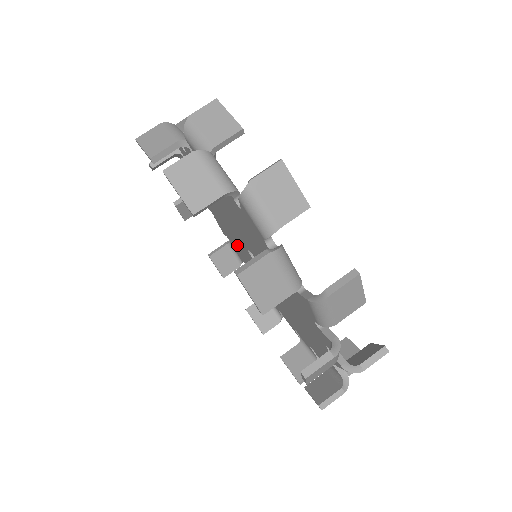
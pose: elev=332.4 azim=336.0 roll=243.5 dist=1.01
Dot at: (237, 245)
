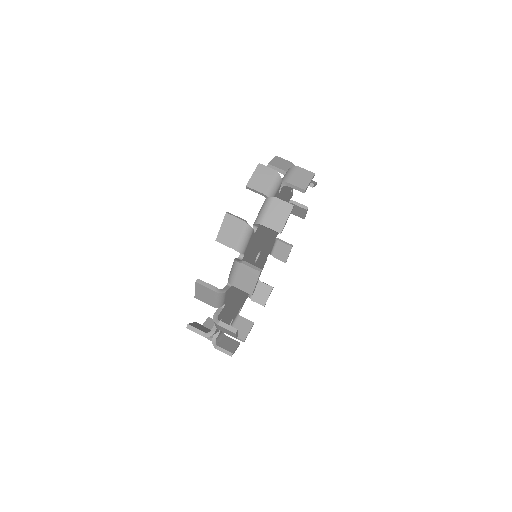
Dot at: occluded
